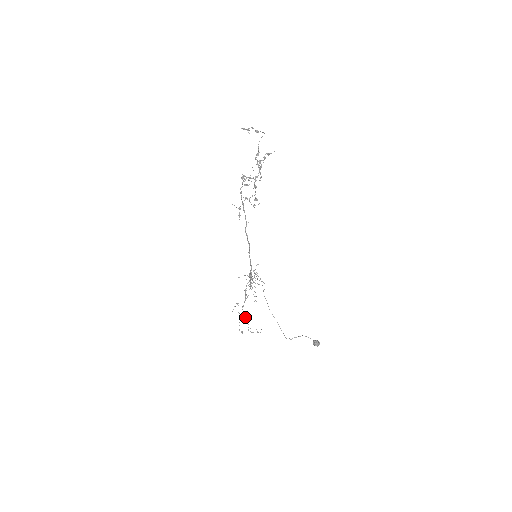
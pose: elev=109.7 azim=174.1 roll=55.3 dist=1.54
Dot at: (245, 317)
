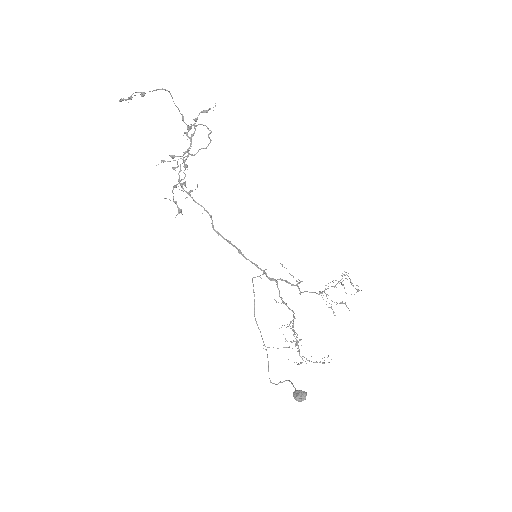
Dot at: (297, 340)
